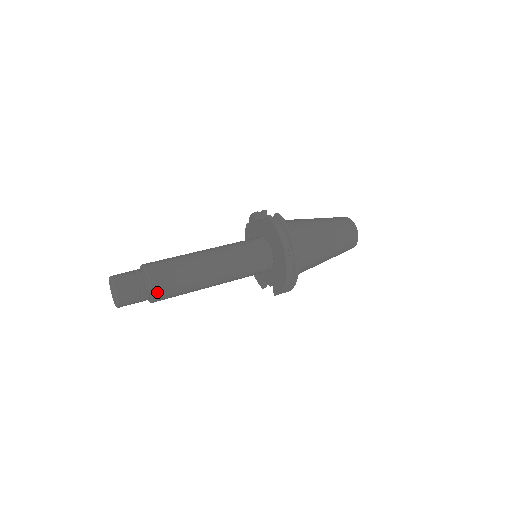
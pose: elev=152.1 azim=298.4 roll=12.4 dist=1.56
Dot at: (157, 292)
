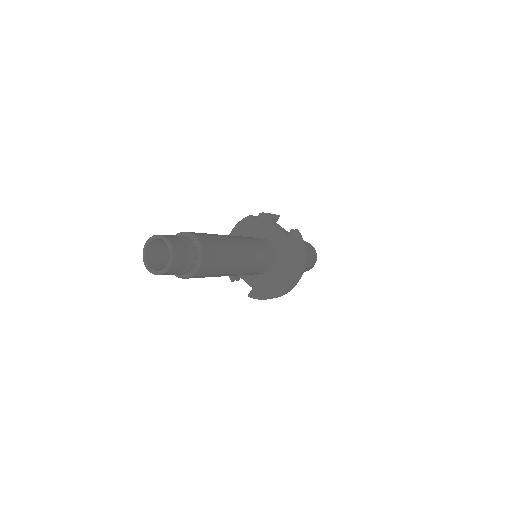
Dot at: (199, 273)
